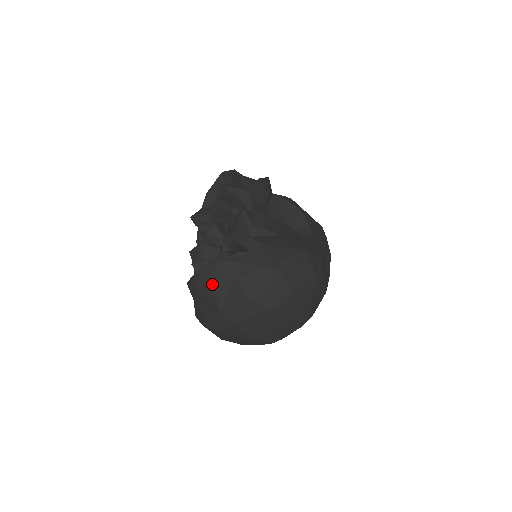
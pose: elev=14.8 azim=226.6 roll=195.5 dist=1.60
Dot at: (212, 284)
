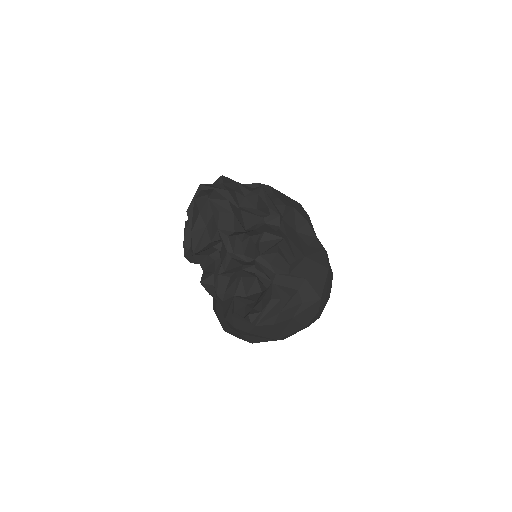
Dot at: (272, 329)
